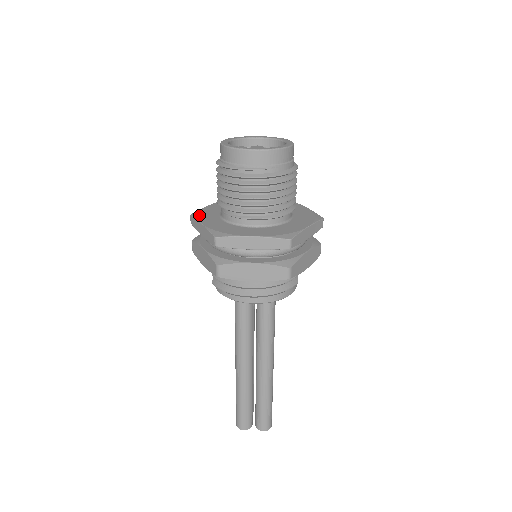
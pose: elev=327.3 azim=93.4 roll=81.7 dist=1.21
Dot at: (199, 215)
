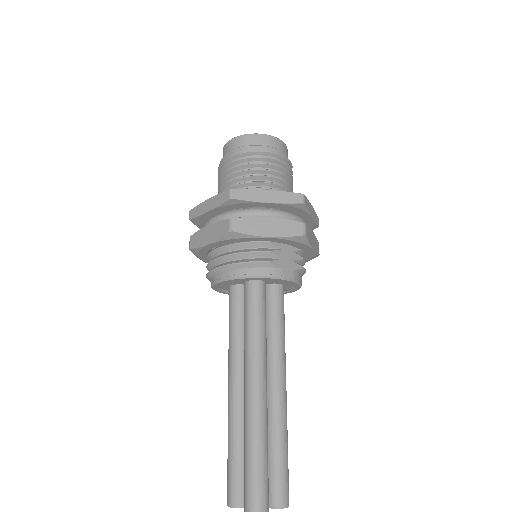
Dot at: occluded
